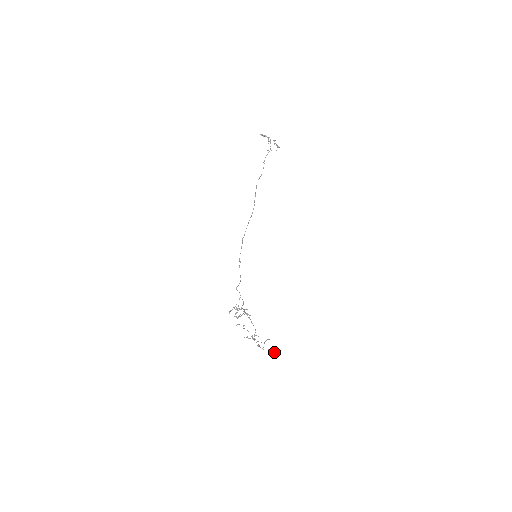
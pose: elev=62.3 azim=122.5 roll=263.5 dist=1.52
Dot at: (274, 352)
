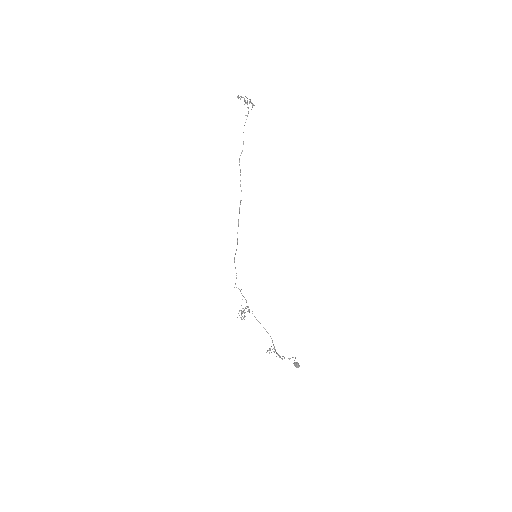
Dot at: (299, 365)
